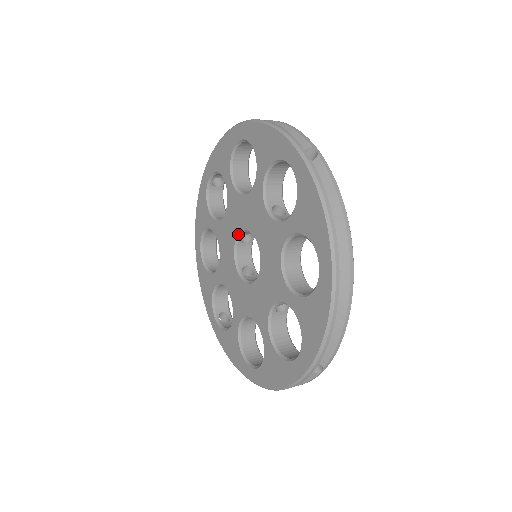
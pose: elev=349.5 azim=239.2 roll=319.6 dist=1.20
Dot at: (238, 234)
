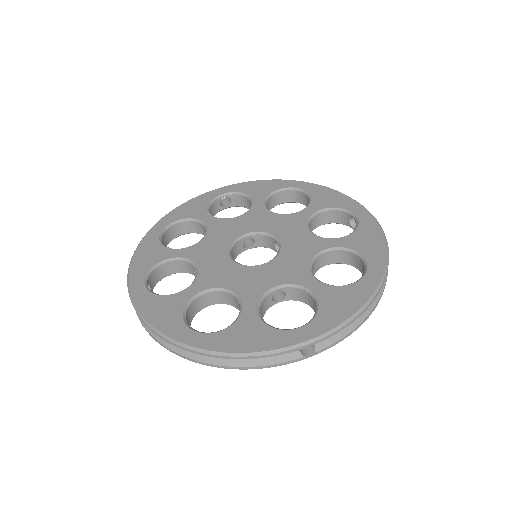
Dot at: (228, 253)
